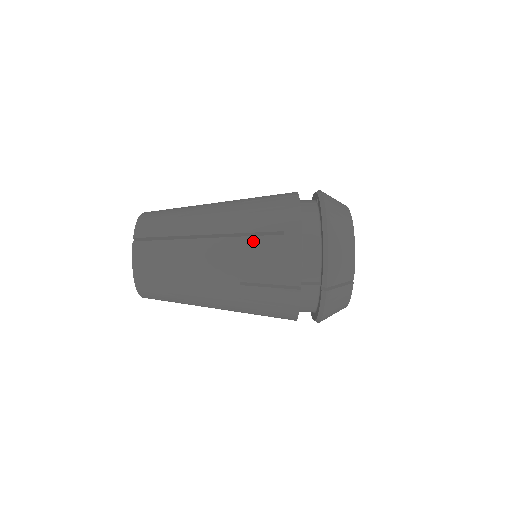
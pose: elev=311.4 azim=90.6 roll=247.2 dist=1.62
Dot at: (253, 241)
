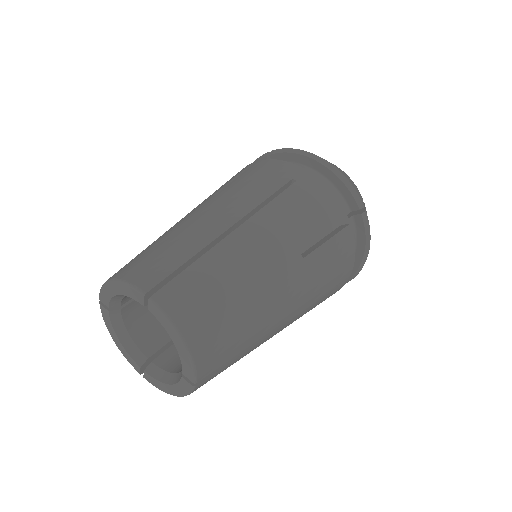
Dot at: (279, 203)
